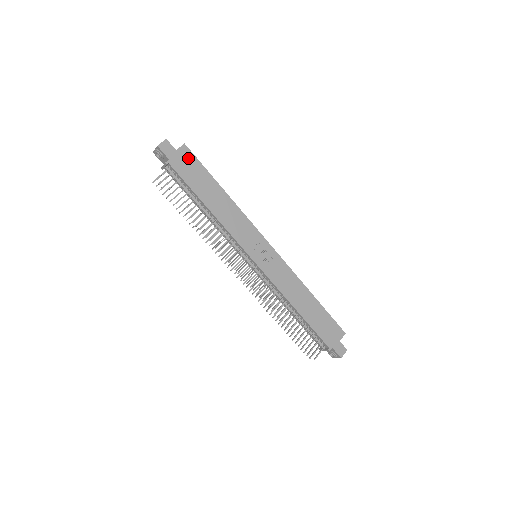
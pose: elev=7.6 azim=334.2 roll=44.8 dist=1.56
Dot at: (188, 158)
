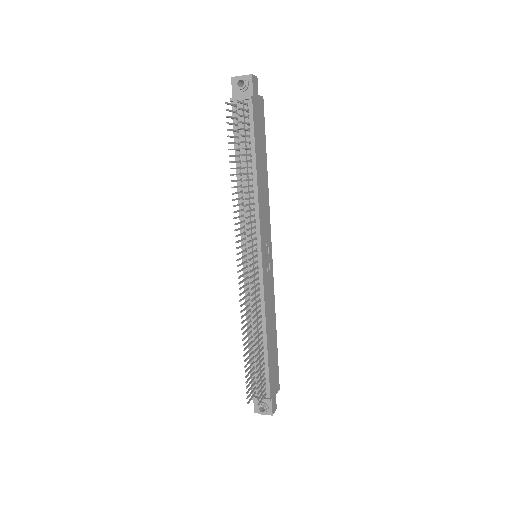
Dot at: (261, 112)
